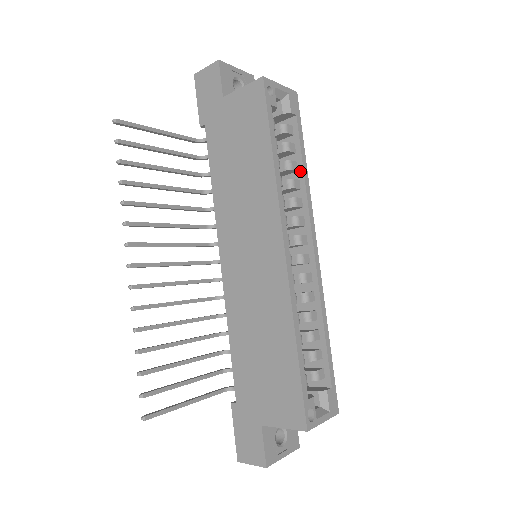
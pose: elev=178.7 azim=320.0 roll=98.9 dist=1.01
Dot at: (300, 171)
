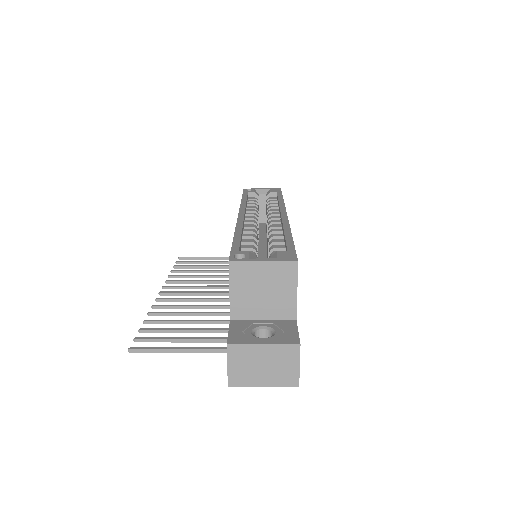
Dot at: occluded
